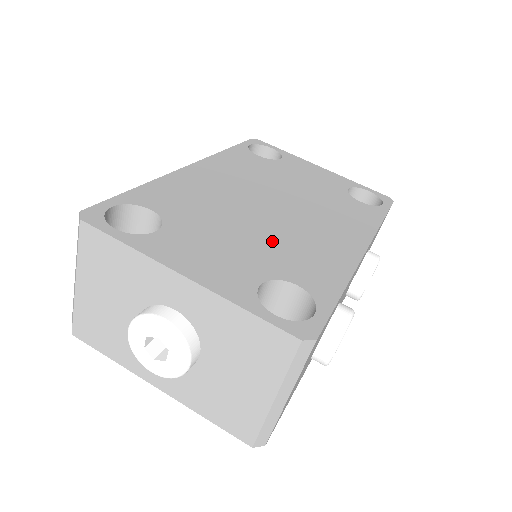
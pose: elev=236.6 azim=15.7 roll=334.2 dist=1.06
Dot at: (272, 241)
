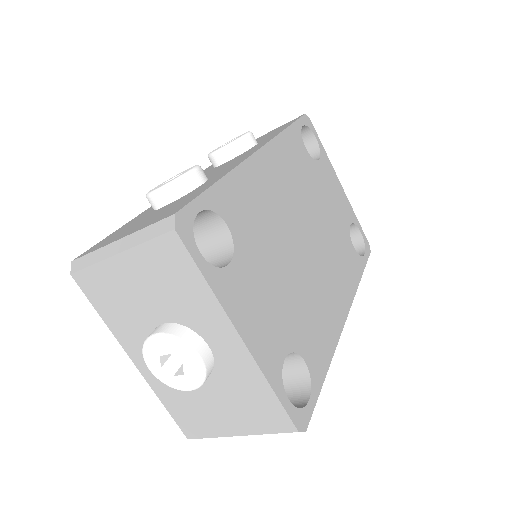
Dot at: (299, 296)
